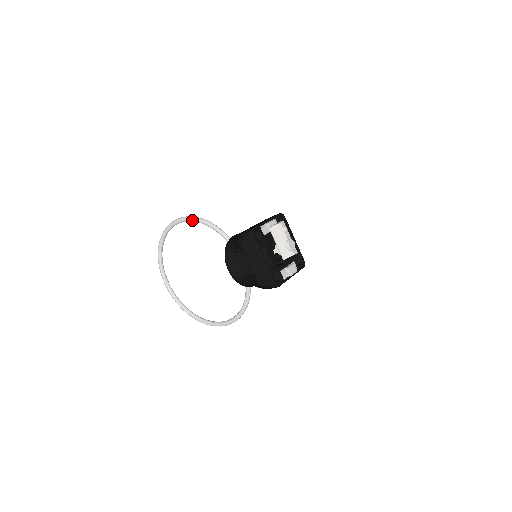
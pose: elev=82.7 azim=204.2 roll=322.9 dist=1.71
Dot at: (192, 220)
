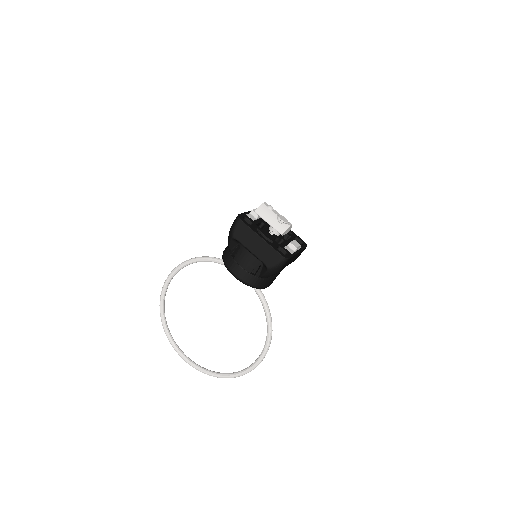
Dot at: (183, 265)
